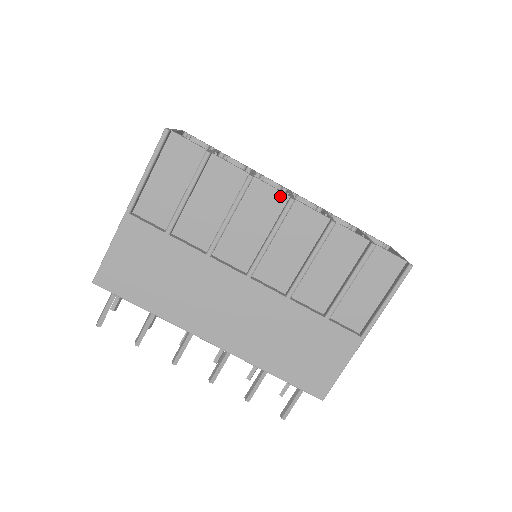
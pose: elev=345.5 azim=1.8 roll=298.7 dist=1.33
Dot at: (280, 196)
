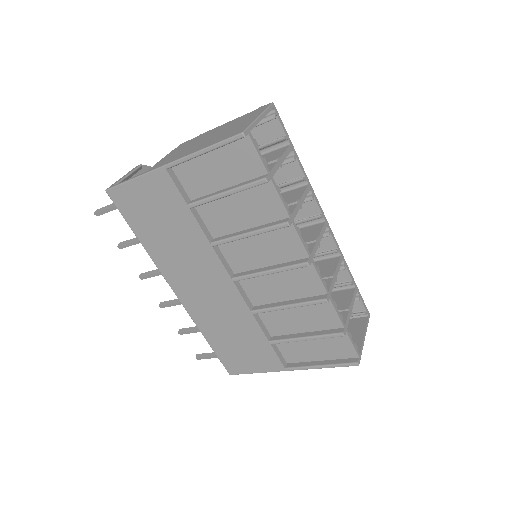
Dot at: (302, 251)
